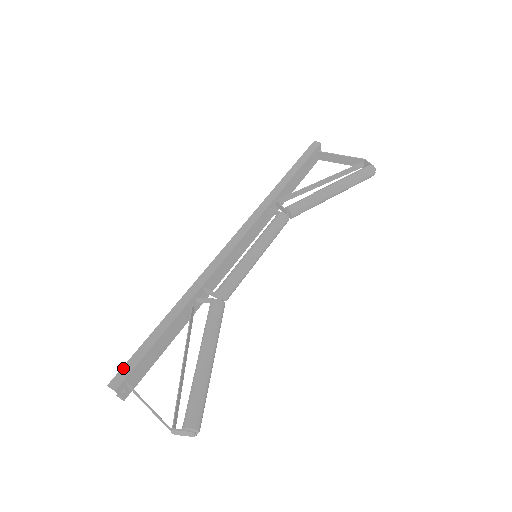
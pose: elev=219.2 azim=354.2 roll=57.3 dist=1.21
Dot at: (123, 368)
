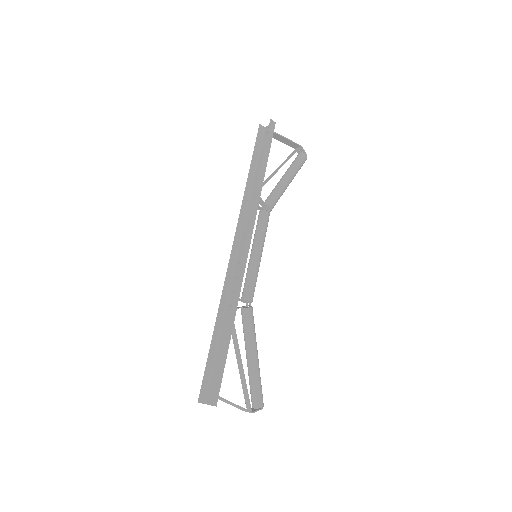
Dot at: (214, 387)
